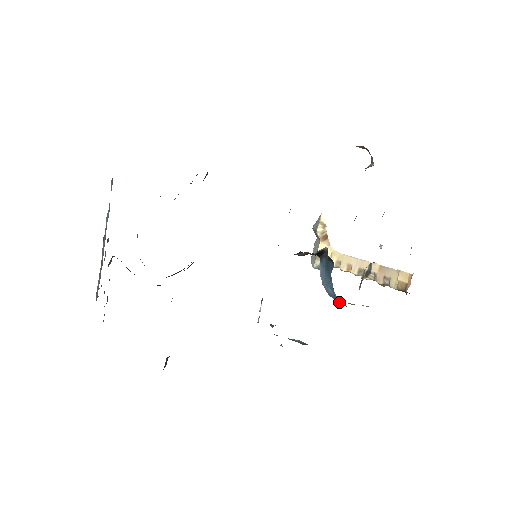
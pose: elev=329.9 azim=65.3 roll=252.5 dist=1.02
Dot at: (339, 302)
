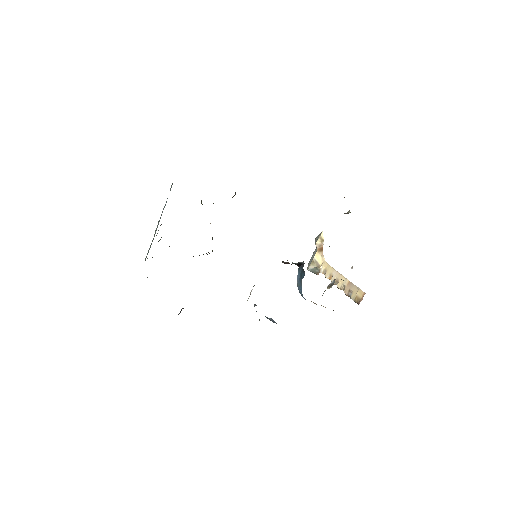
Dot at: occluded
